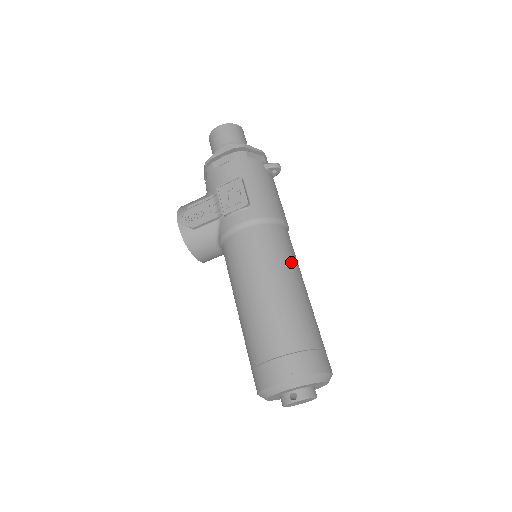
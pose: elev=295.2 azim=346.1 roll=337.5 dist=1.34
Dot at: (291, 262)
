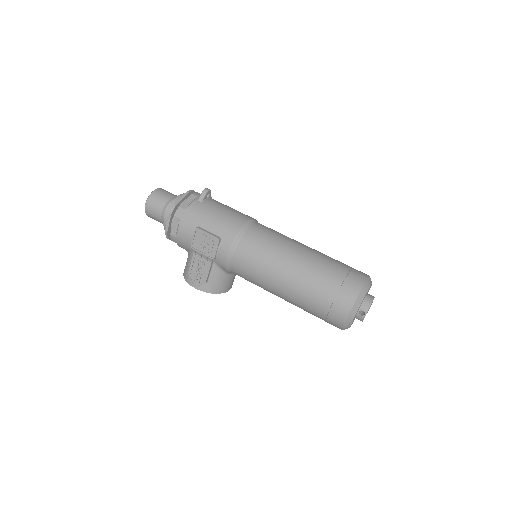
Dot at: (279, 243)
